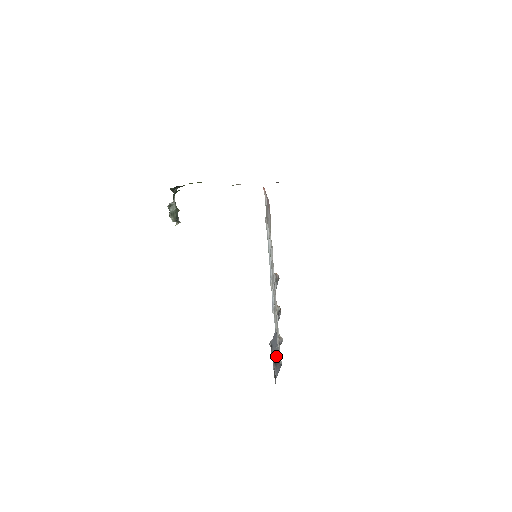
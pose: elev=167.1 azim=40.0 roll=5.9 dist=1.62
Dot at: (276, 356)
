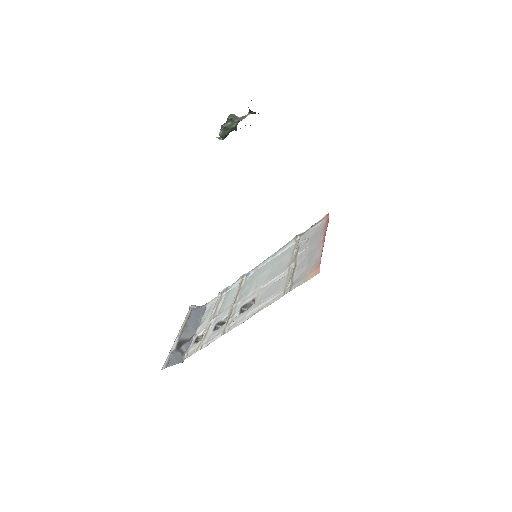
Dot at: (185, 338)
